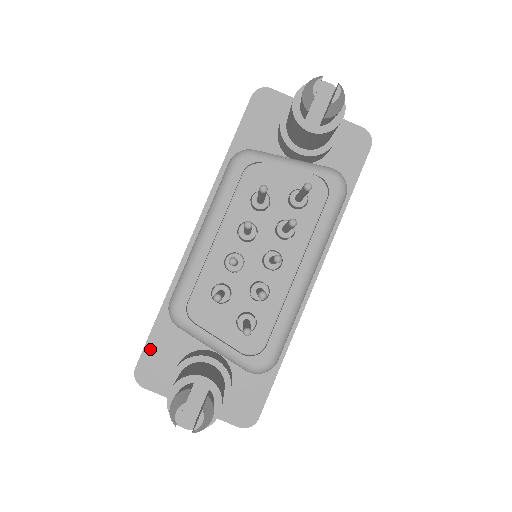
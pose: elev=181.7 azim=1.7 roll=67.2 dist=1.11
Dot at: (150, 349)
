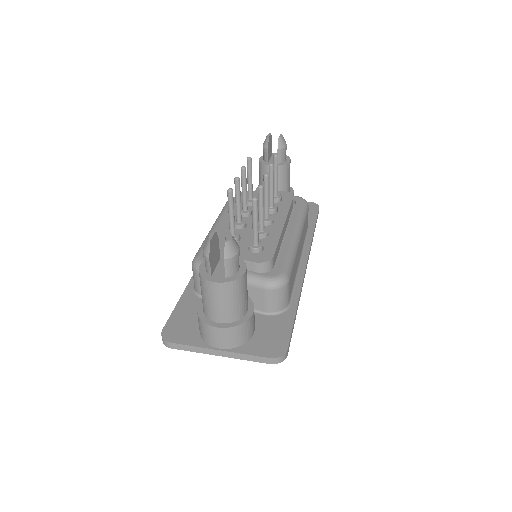
Dot at: (176, 316)
